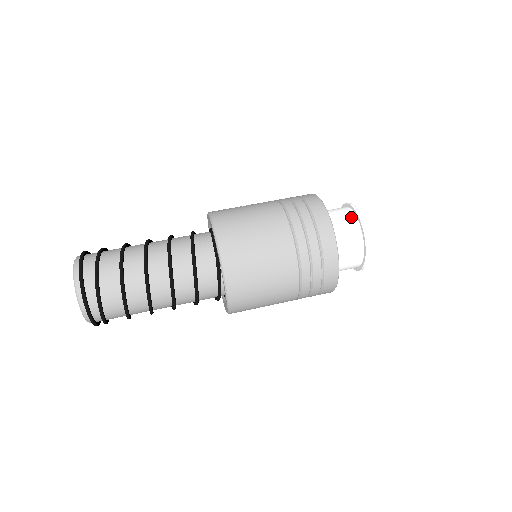
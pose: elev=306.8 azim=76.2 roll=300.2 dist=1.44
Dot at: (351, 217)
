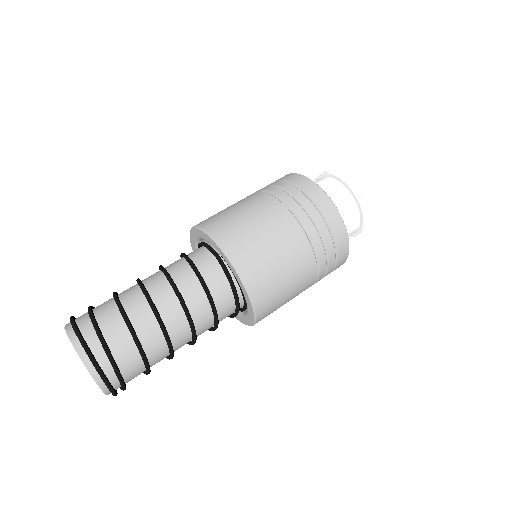
Dot at: (326, 179)
